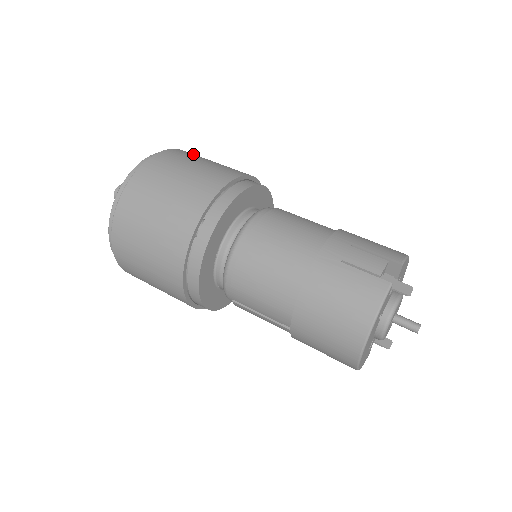
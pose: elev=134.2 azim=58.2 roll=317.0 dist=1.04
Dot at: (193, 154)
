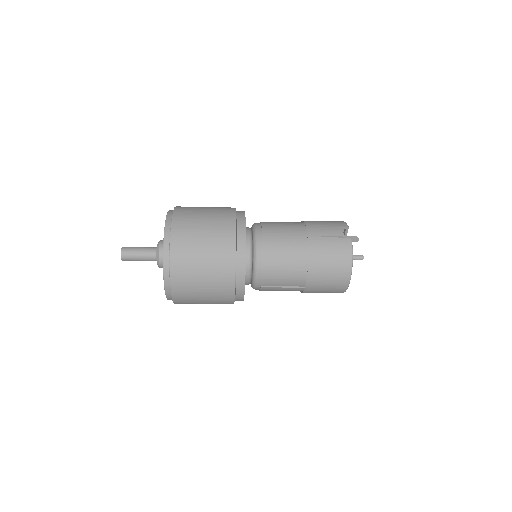
Dot at: (188, 207)
